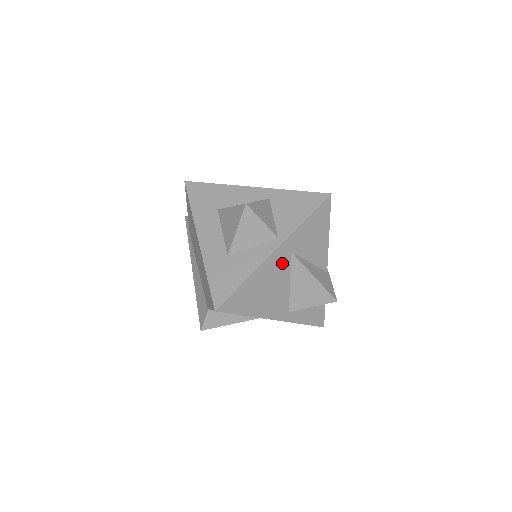
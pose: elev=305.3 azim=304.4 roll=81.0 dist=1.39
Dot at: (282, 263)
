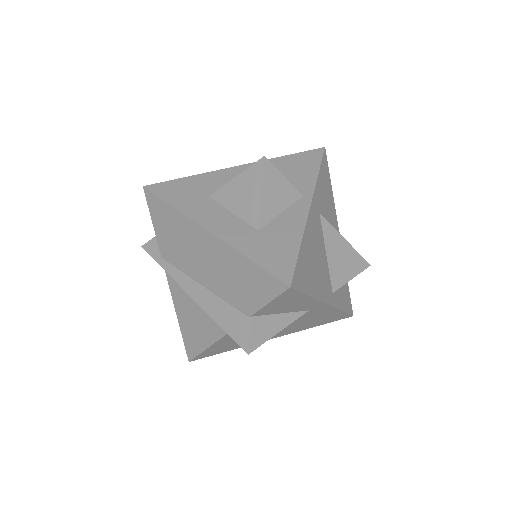
Dot at: (317, 225)
